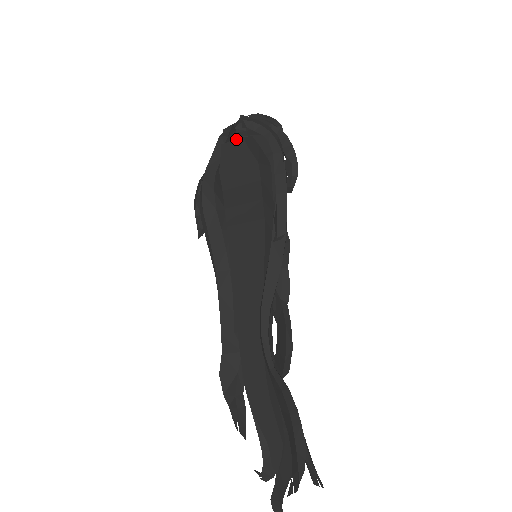
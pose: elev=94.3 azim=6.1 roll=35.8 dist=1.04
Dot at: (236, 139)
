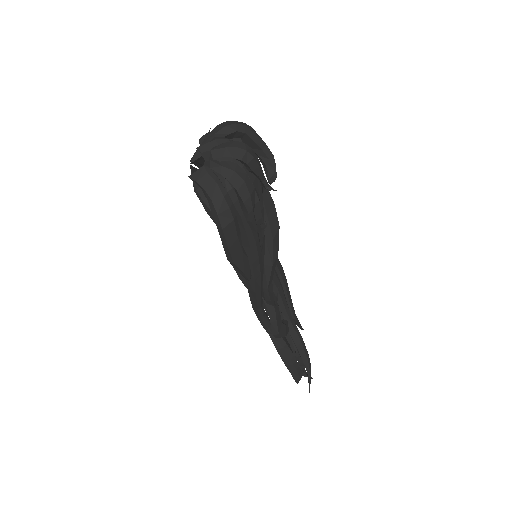
Dot at: occluded
